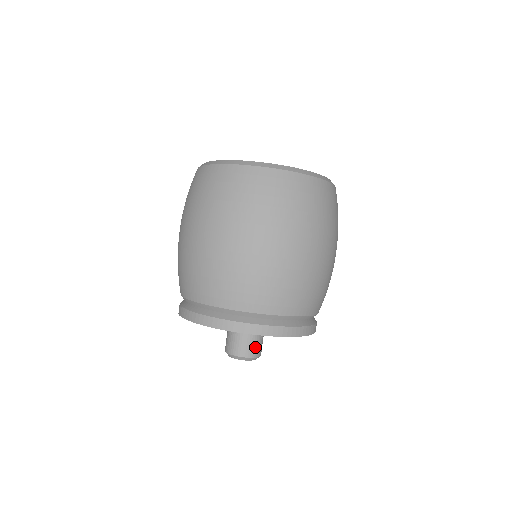
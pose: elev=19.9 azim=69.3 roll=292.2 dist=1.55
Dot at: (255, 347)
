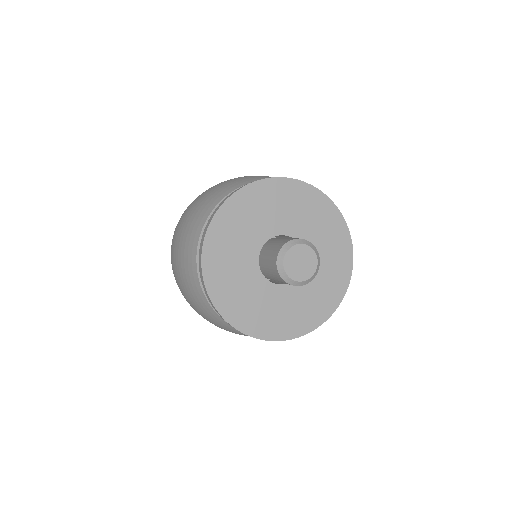
Dot at: occluded
